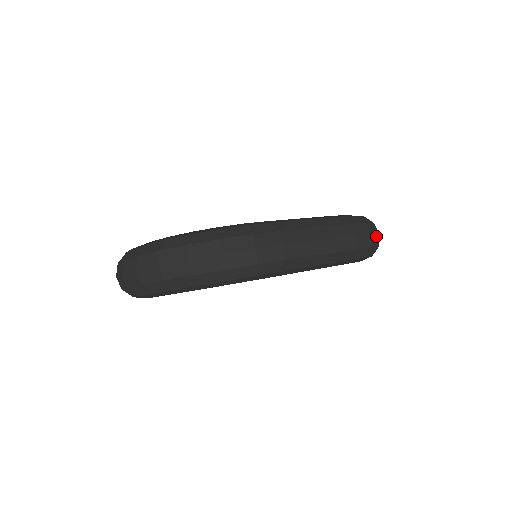
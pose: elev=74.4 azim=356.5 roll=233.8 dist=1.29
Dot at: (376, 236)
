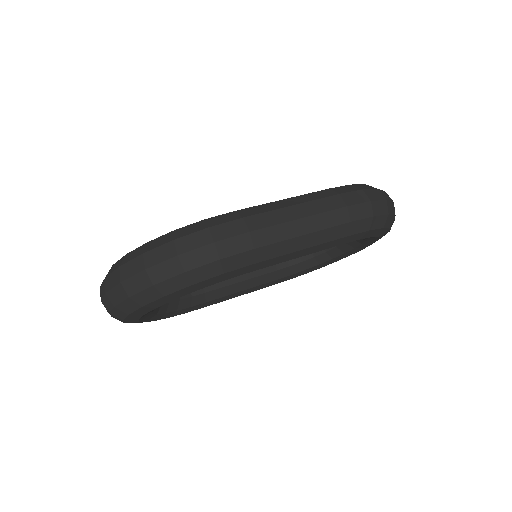
Dot at: (381, 203)
